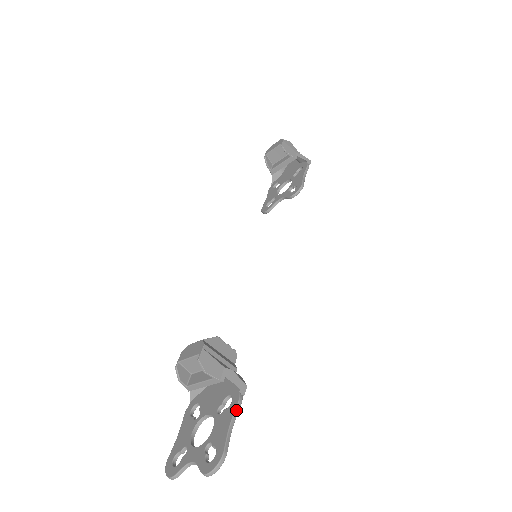
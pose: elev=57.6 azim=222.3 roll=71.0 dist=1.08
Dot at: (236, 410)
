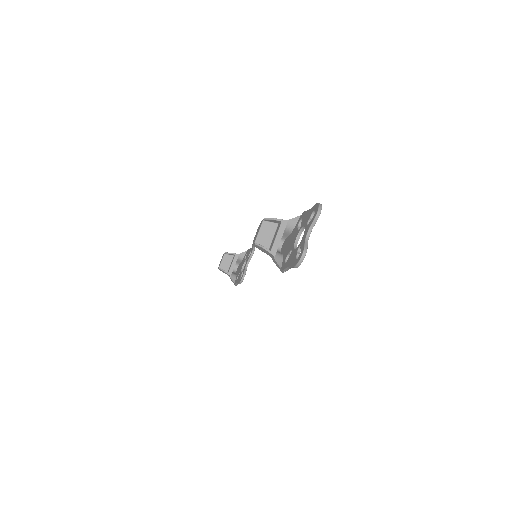
Dot at: (307, 211)
